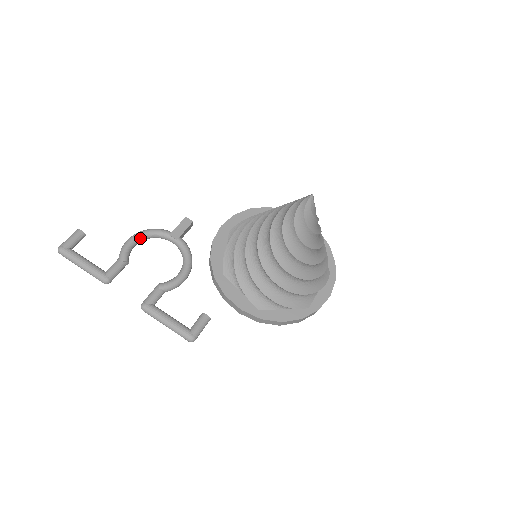
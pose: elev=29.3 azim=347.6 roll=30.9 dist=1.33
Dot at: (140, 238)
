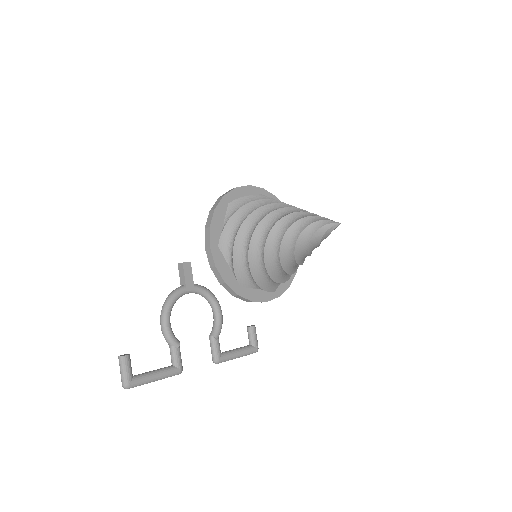
Dot at: (170, 315)
